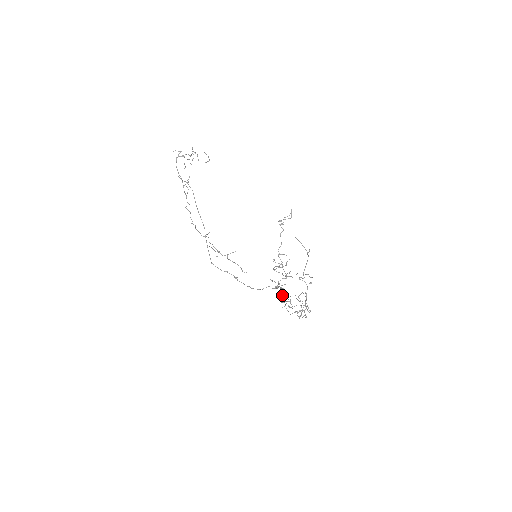
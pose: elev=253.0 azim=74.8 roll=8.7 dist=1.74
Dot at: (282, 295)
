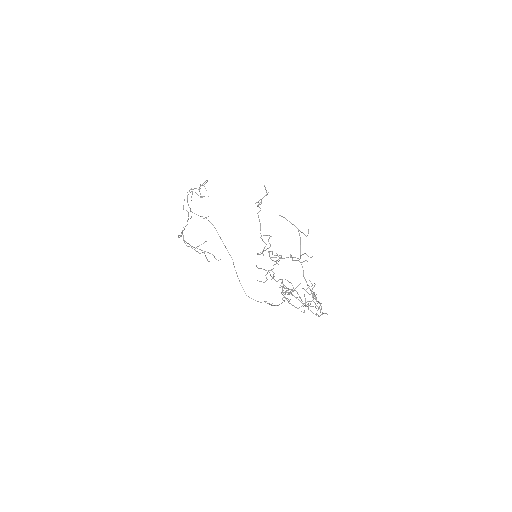
Dot at: (266, 277)
